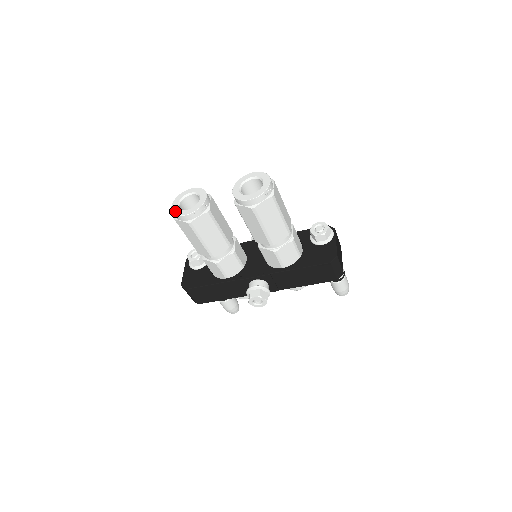
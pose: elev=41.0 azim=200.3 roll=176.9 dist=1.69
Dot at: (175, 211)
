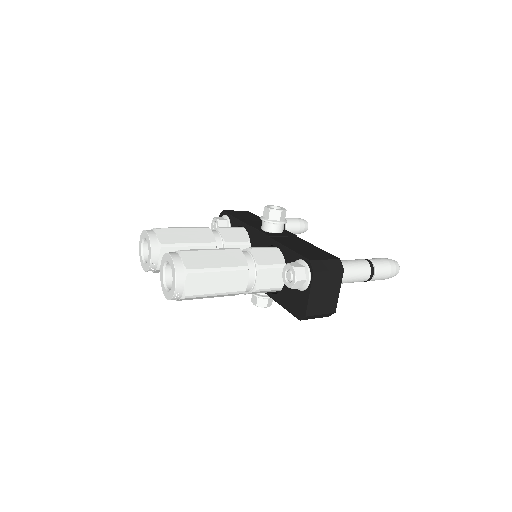
Dot at: (140, 257)
